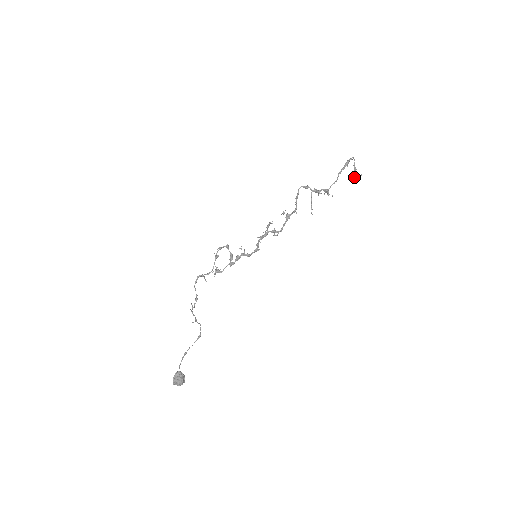
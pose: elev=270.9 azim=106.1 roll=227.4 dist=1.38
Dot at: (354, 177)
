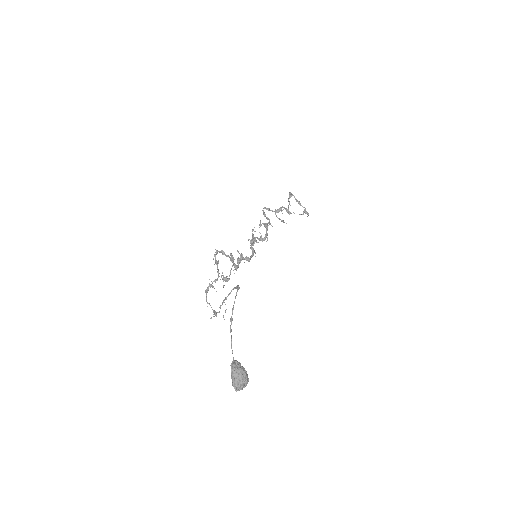
Dot at: (303, 212)
